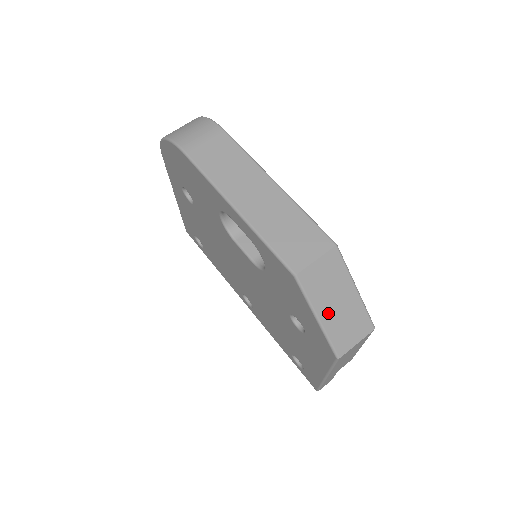
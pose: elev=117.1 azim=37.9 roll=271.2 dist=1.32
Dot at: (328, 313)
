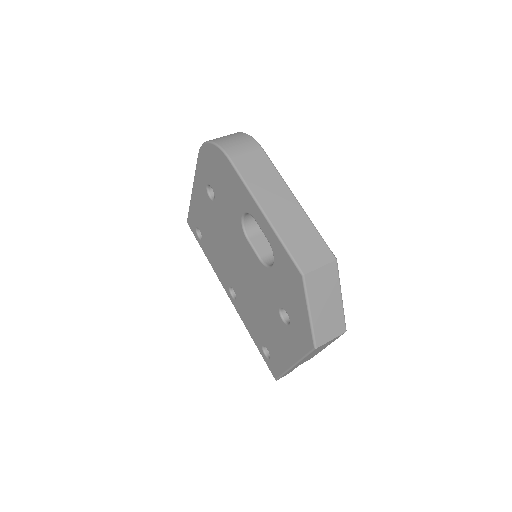
Dot at: (318, 310)
